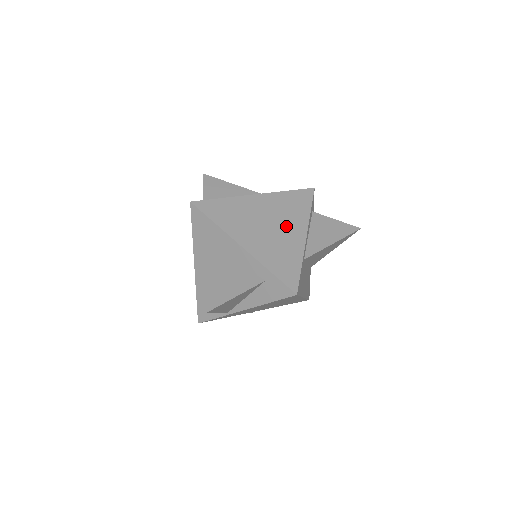
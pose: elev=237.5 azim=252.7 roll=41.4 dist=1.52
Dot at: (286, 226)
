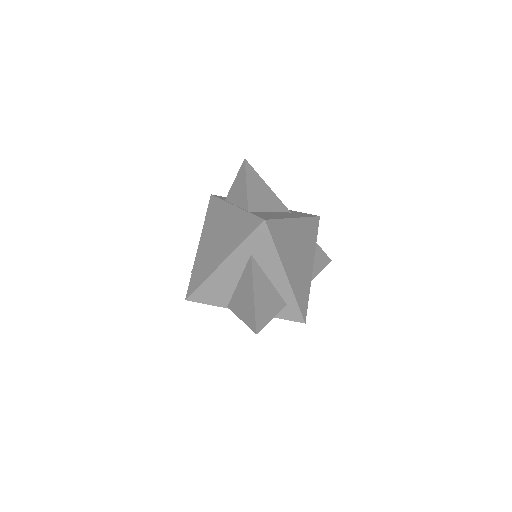
Dot at: (306, 256)
